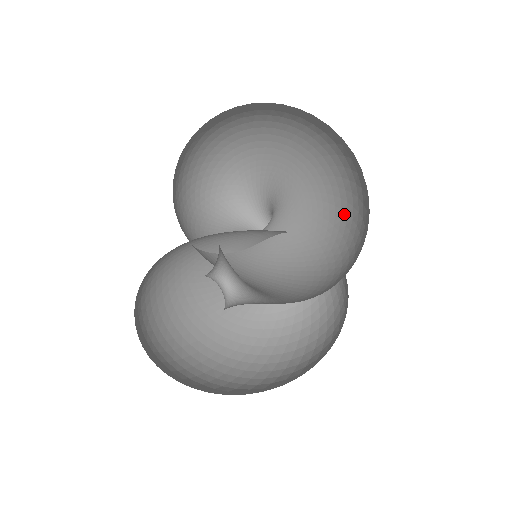
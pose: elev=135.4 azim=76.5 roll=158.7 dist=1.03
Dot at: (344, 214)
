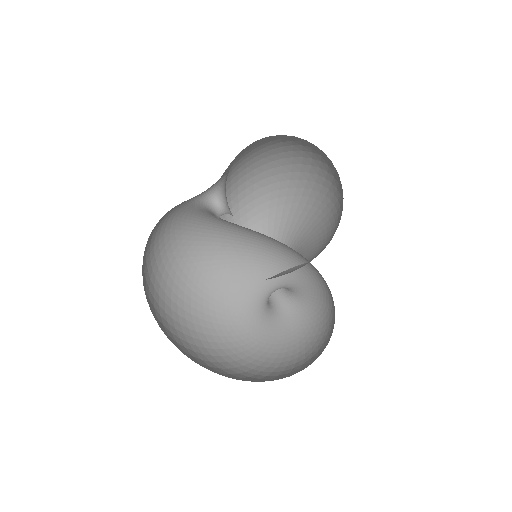
Dot at: (332, 235)
